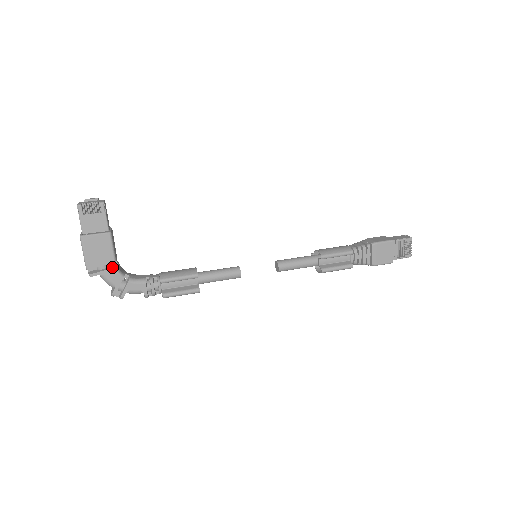
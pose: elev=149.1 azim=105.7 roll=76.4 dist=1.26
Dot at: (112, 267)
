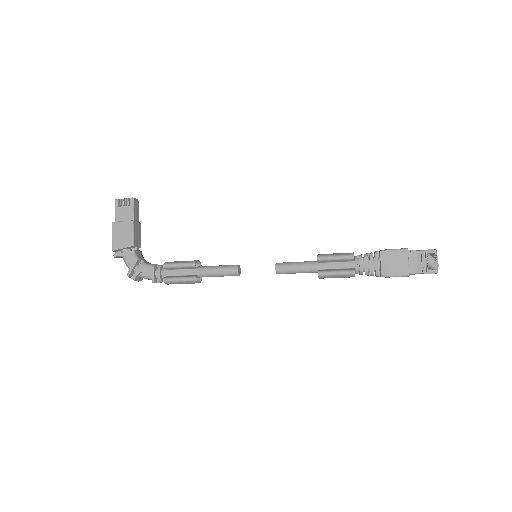
Dot at: (130, 250)
